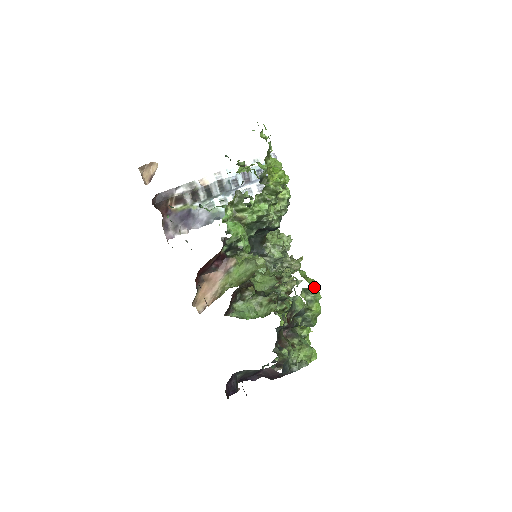
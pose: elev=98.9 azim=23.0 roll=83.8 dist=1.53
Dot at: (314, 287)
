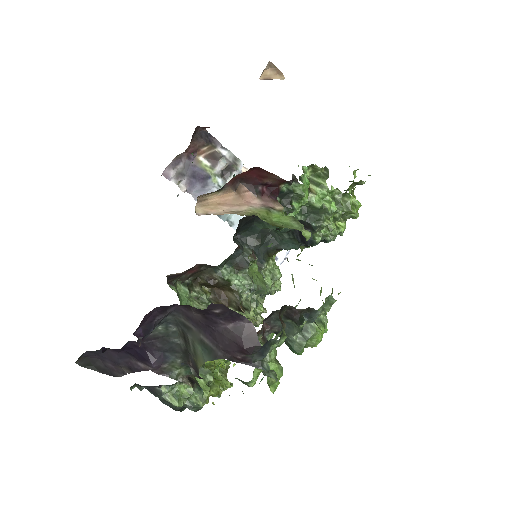
Dot at: occluded
